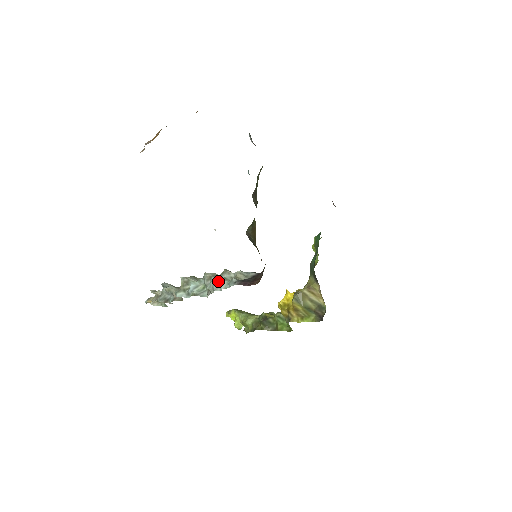
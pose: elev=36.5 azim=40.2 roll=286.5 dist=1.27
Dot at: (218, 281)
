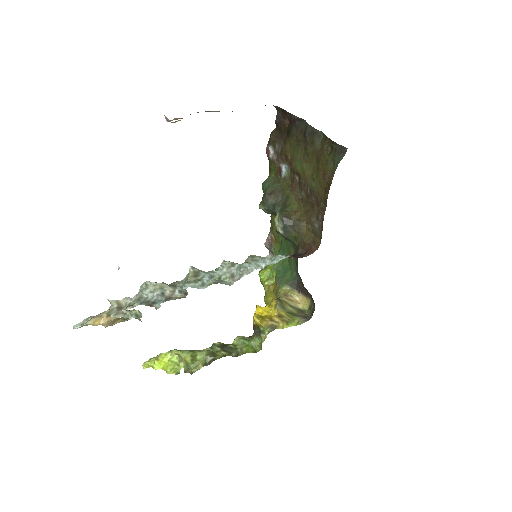
Dot at: (256, 261)
